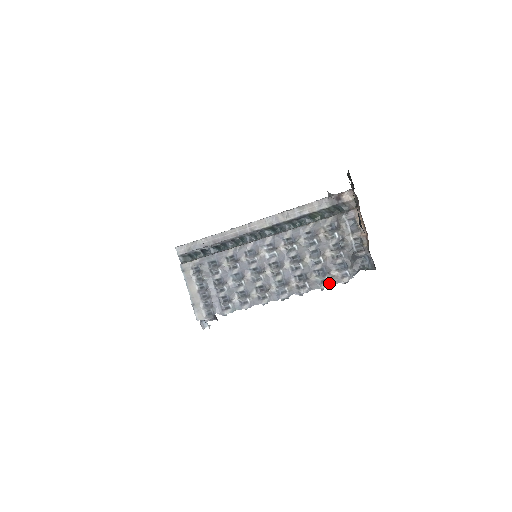
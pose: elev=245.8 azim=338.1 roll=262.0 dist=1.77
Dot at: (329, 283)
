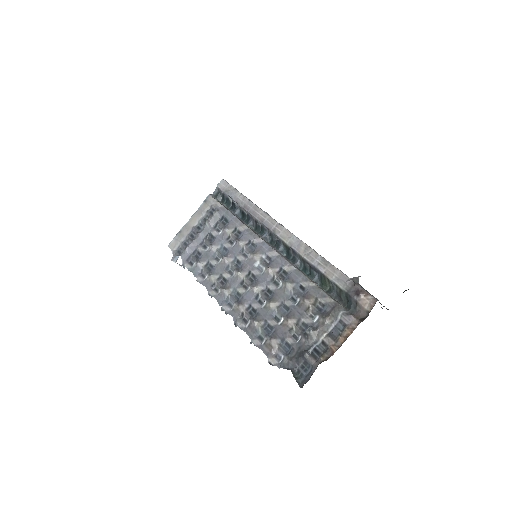
Dot at: (261, 345)
